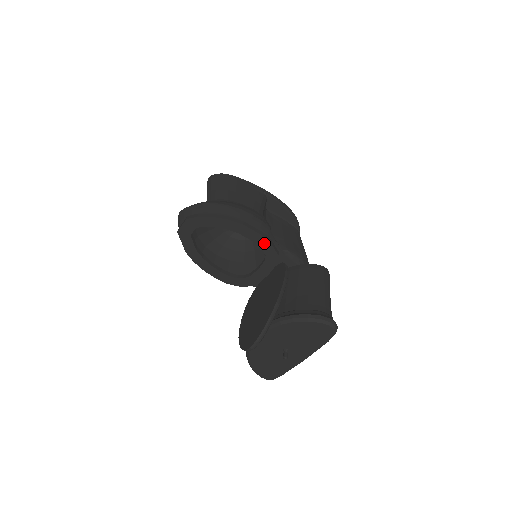
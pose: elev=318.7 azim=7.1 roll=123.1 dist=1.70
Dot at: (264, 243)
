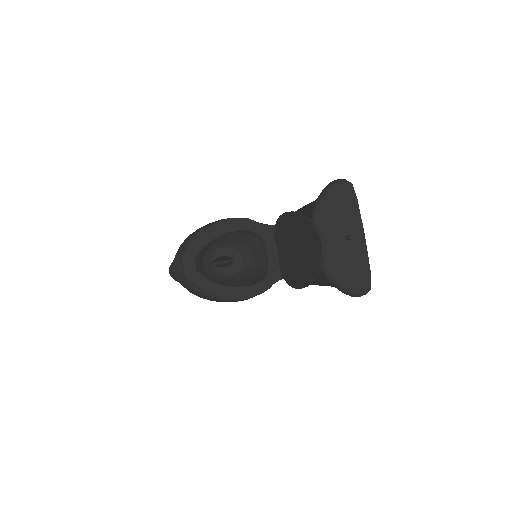
Dot at: (249, 225)
